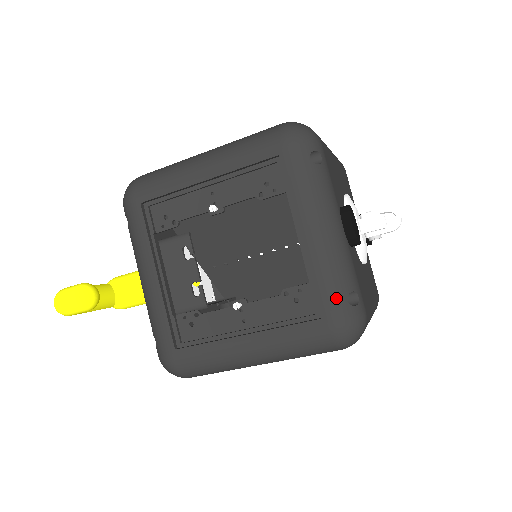
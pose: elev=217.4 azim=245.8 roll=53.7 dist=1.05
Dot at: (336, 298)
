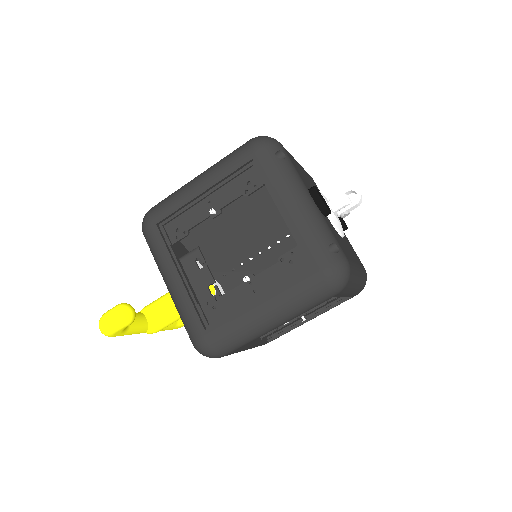
Dot at: (320, 250)
